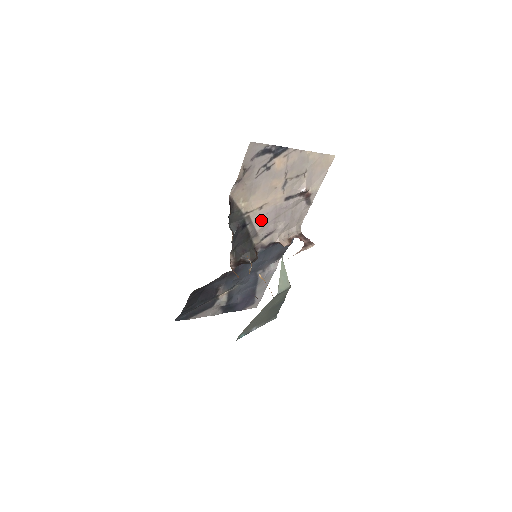
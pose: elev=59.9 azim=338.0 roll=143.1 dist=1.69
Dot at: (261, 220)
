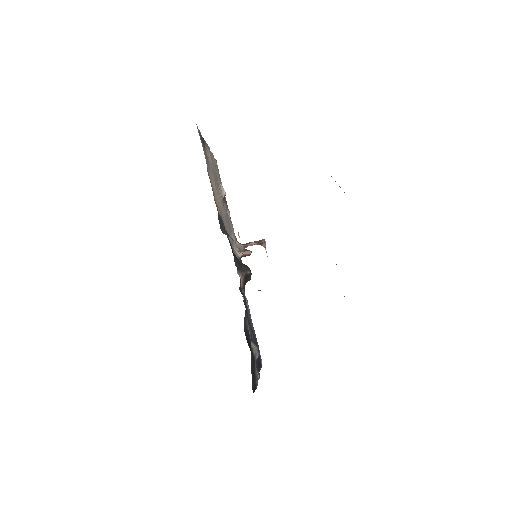
Dot at: (226, 229)
